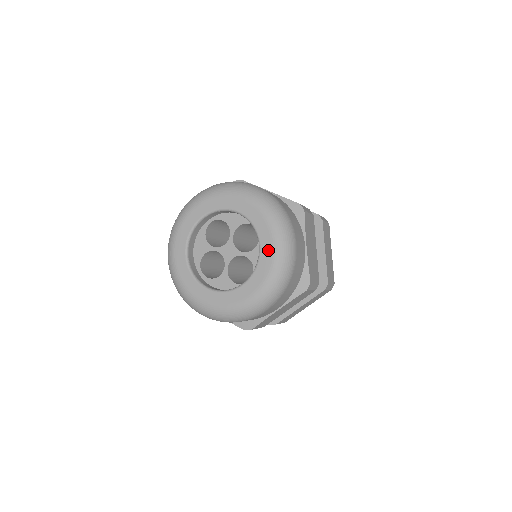
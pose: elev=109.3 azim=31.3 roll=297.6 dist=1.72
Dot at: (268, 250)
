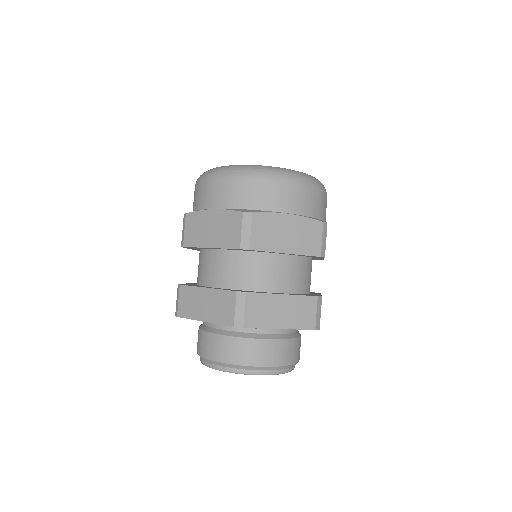
Dot at: occluded
